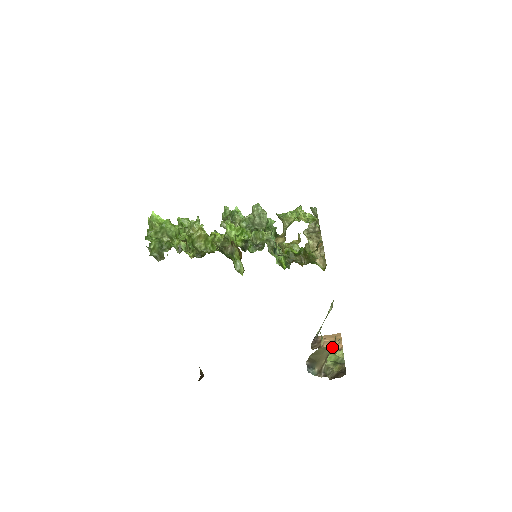
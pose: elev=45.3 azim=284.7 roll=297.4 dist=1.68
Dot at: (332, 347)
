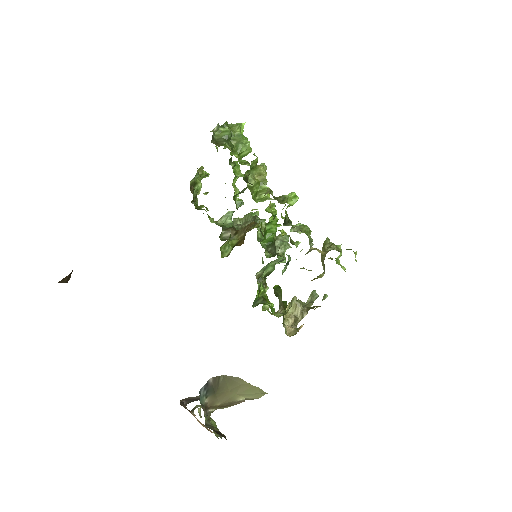
Dot at: (236, 402)
